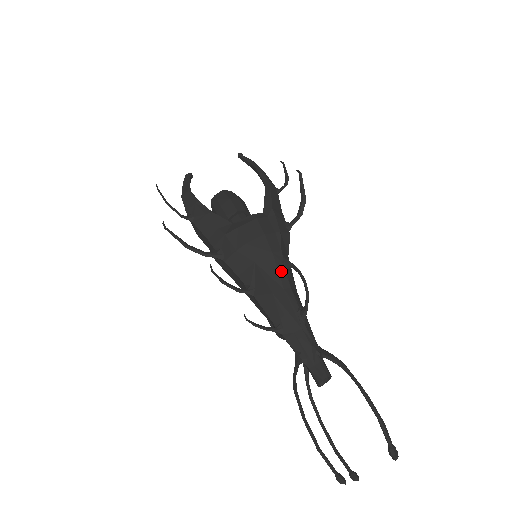
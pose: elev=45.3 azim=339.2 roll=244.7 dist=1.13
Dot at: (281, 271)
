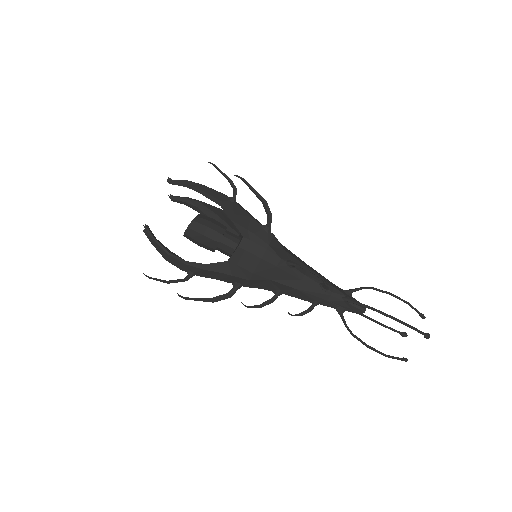
Dot at: (291, 272)
